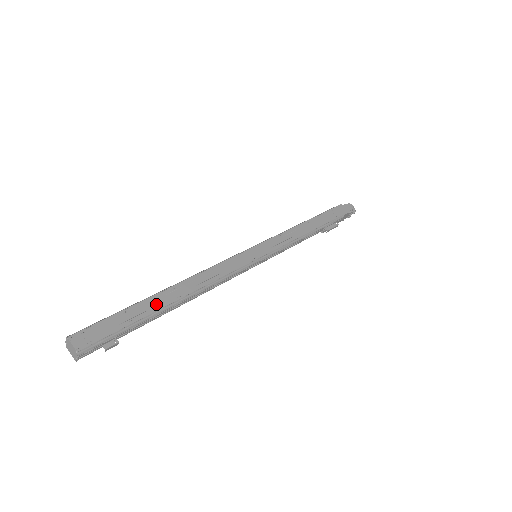
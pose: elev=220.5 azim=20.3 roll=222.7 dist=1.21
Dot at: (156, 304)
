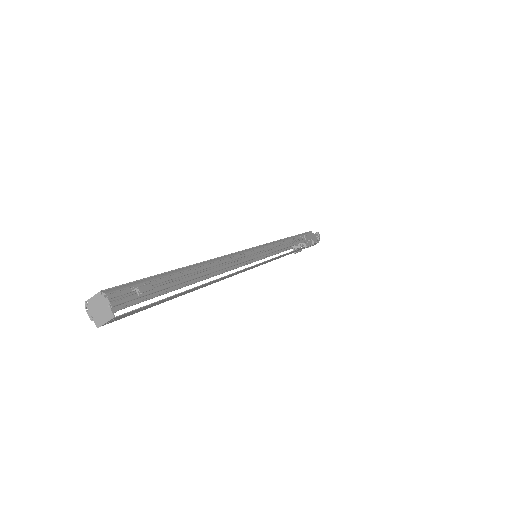
Dot at: occluded
